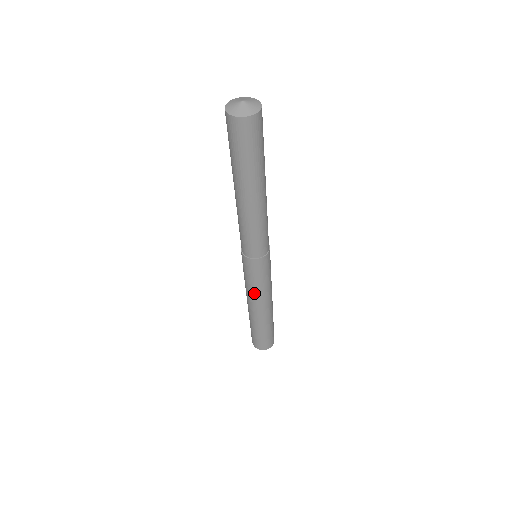
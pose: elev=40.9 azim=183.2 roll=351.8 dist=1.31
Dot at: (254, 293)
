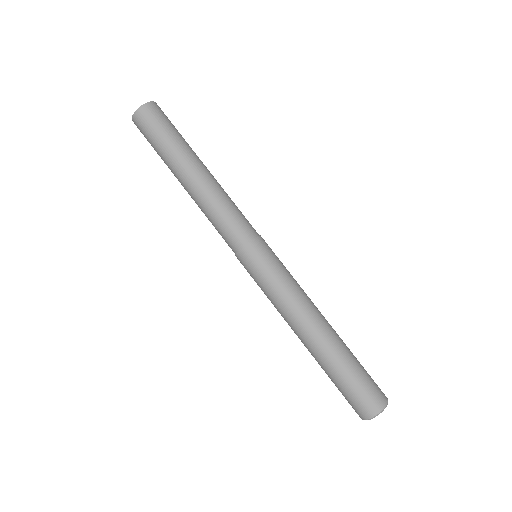
Dot at: (282, 301)
